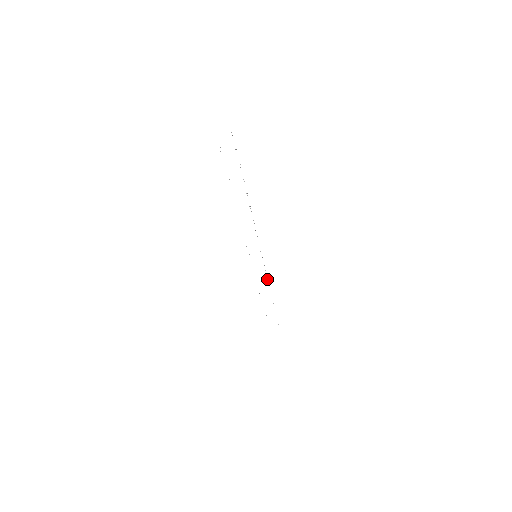
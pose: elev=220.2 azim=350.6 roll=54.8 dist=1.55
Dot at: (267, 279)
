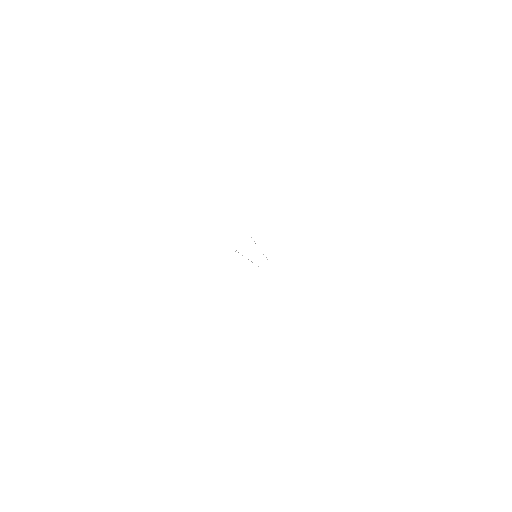
Dot at: occluded
